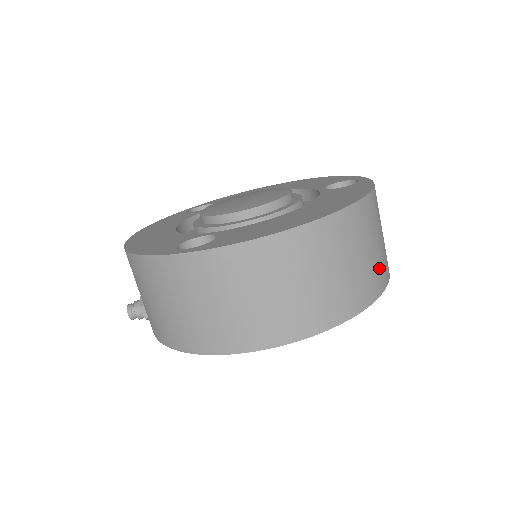
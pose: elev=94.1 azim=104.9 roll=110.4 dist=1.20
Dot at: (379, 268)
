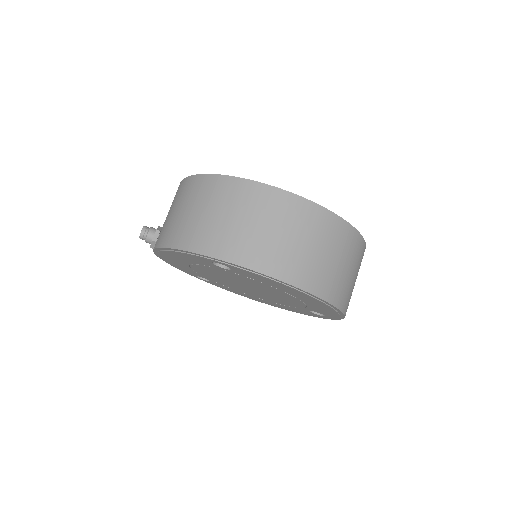
Dot at: (348, 293)
